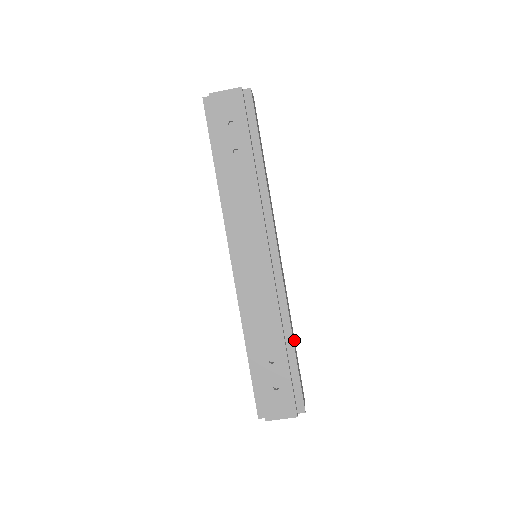
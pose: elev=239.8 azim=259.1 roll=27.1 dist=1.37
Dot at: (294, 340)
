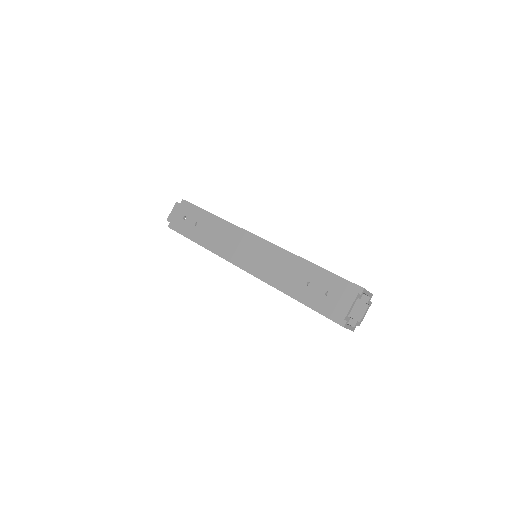
Dot at: occluded
